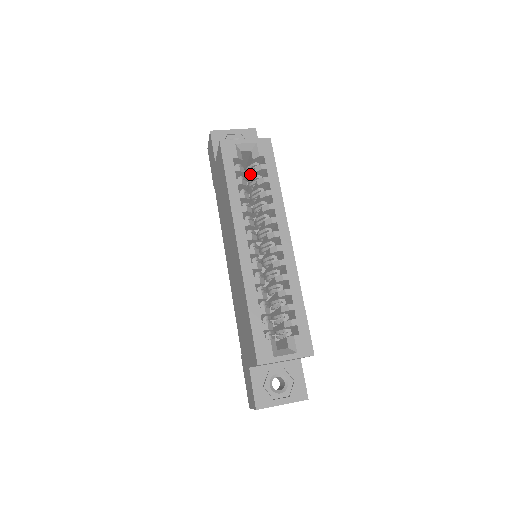
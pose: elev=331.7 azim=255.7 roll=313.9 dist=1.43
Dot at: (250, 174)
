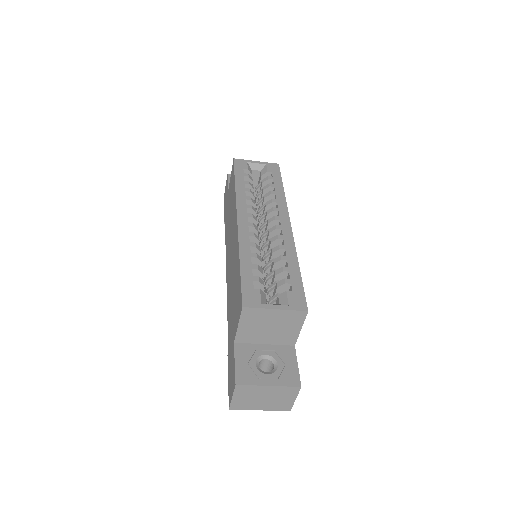
Dot at: occluded
